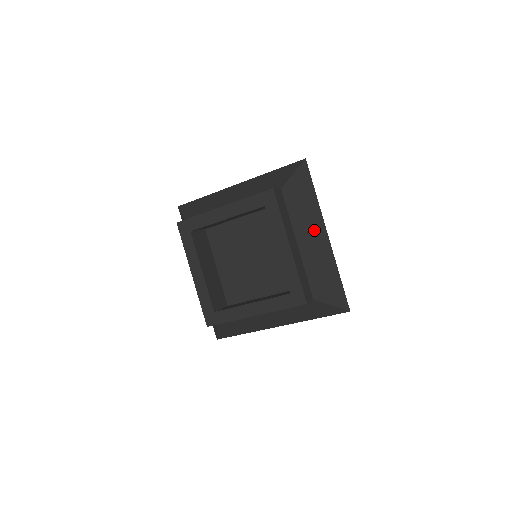
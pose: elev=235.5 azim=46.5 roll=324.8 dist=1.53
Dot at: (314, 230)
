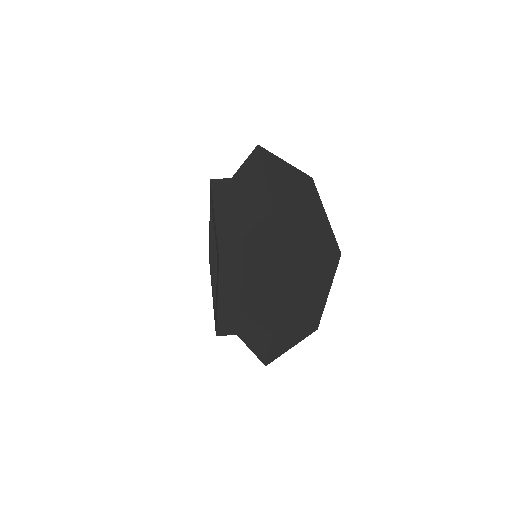
Dot at: (256, 195)
